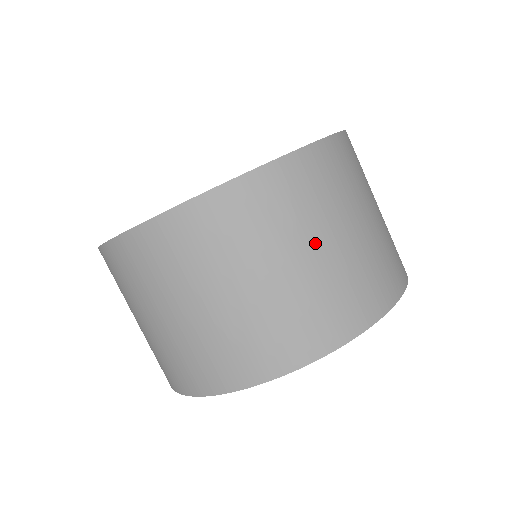
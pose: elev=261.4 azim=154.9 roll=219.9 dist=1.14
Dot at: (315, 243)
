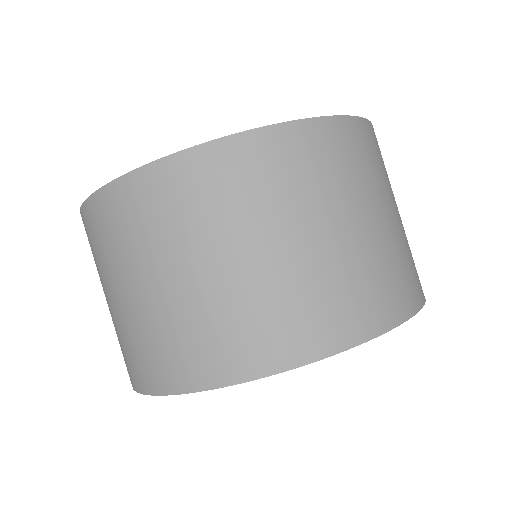
Dot at: (236, 249)
